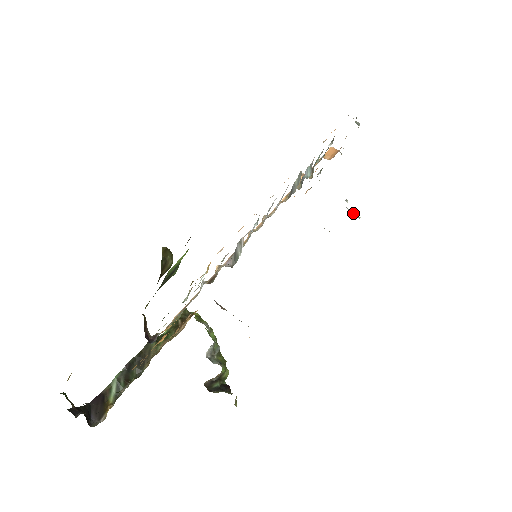
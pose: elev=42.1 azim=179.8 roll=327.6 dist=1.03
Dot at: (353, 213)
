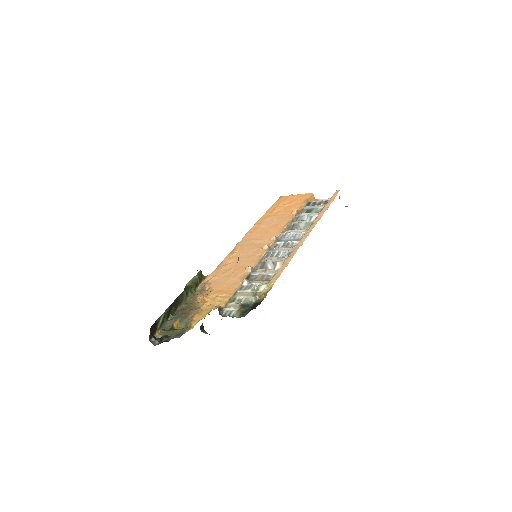
Dot at: occluded
